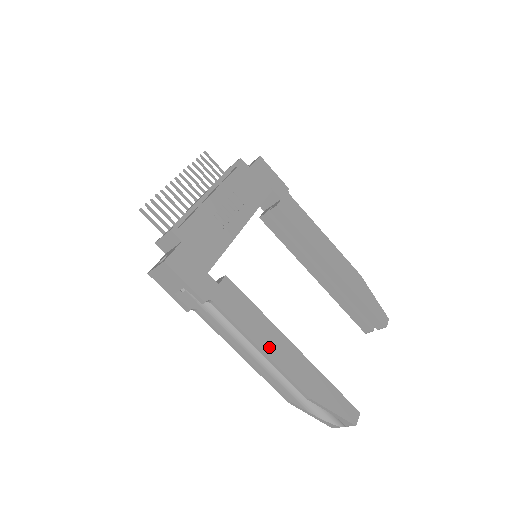
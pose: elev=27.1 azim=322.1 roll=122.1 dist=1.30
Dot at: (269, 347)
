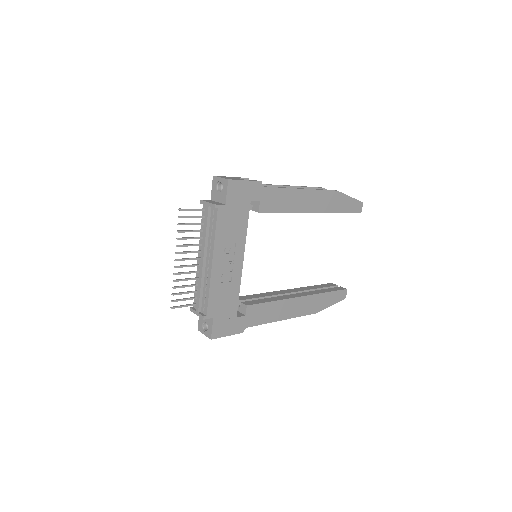
Dot at: (286, 314)
